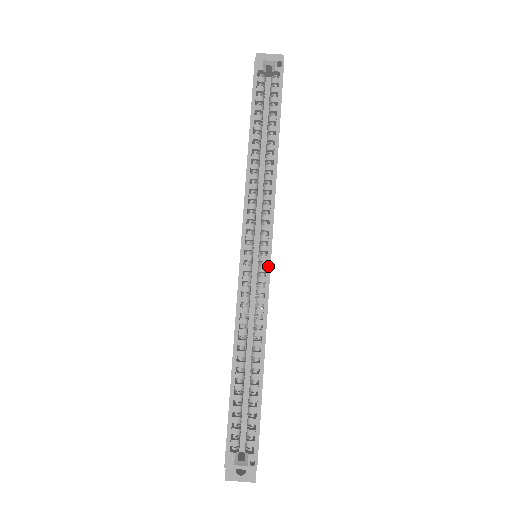
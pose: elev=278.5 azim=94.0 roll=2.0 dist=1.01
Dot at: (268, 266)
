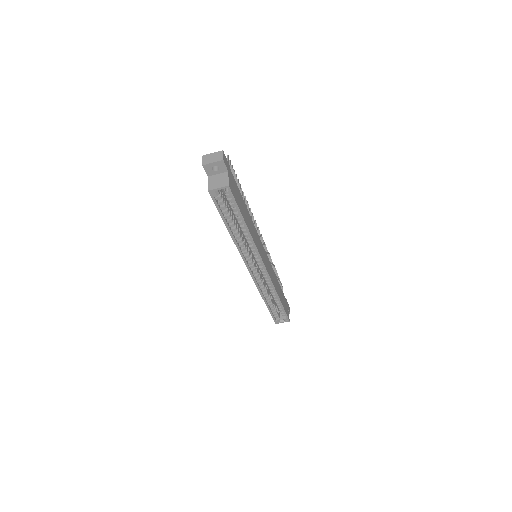
Dot at: (266, 272)
